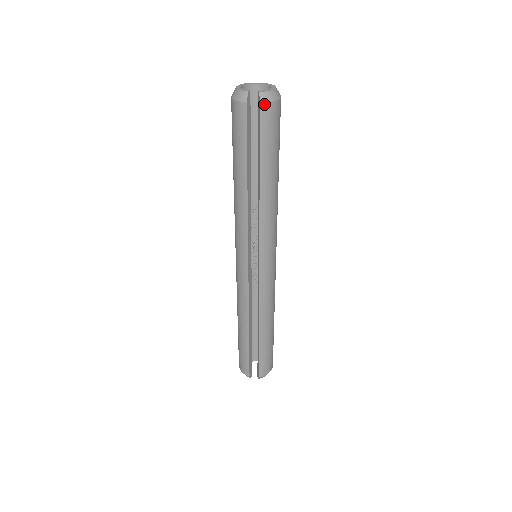
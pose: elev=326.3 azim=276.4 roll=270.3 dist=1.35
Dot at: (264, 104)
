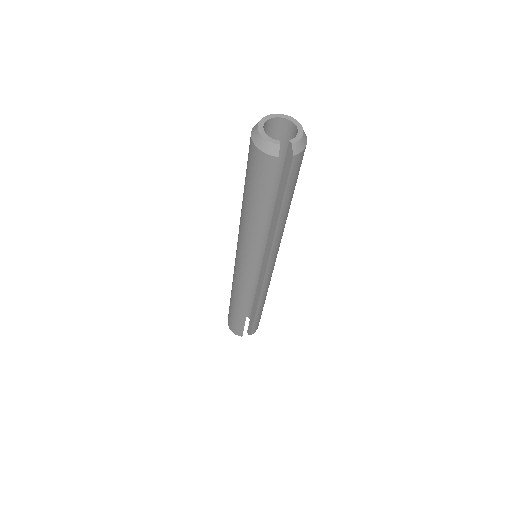
Dot at: (296, 155)
